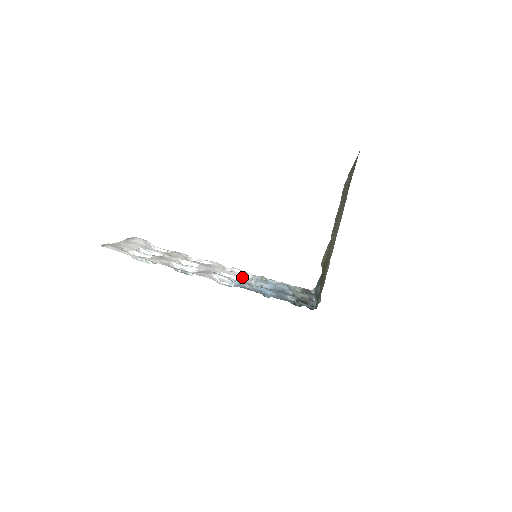
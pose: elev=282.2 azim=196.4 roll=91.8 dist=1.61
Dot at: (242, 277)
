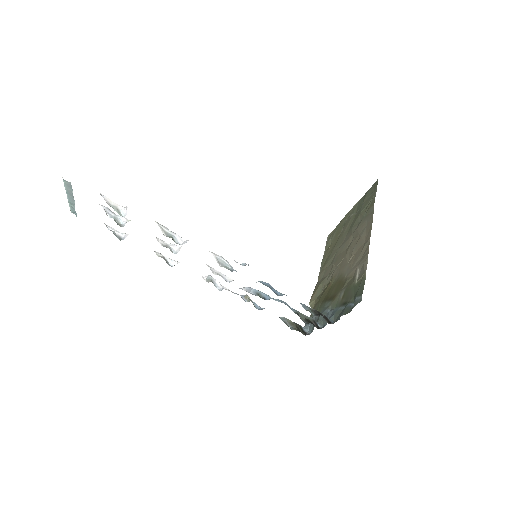
Dot at: occluded
